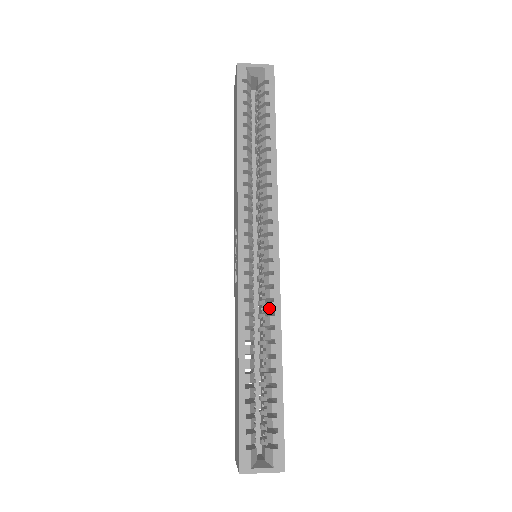
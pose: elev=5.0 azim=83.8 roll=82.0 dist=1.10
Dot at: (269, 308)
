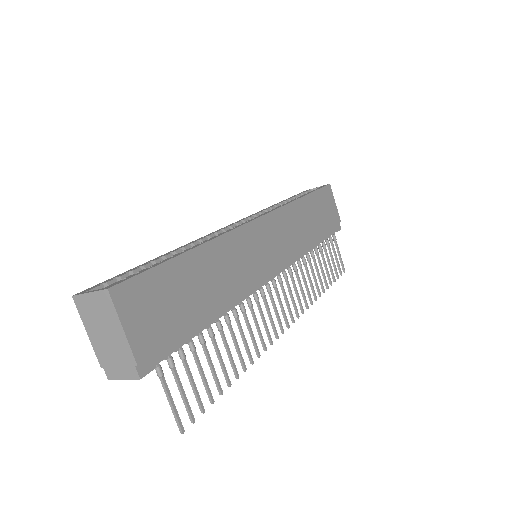
Dot at: occluded
